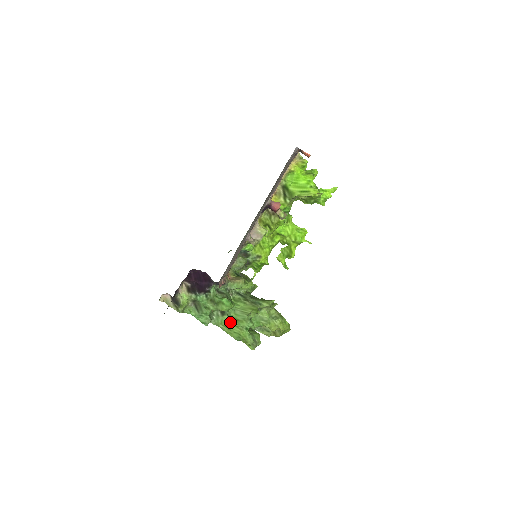
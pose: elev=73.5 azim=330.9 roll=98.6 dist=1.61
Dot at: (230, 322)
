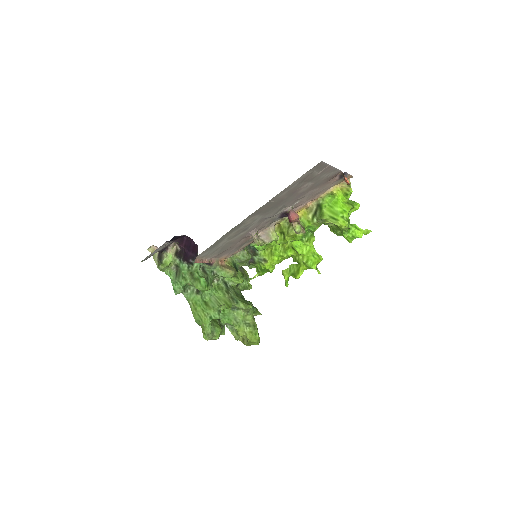
Dot at: (200, 303)
